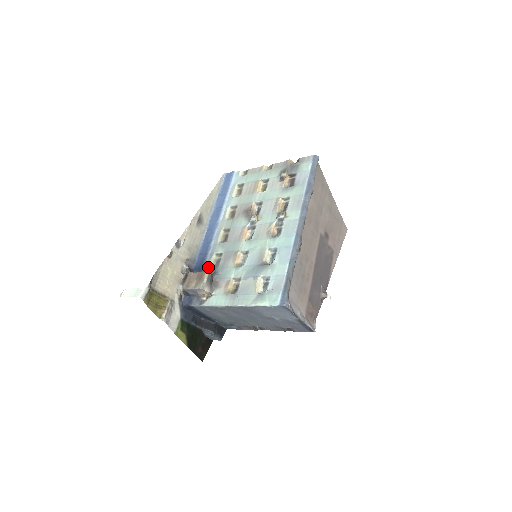
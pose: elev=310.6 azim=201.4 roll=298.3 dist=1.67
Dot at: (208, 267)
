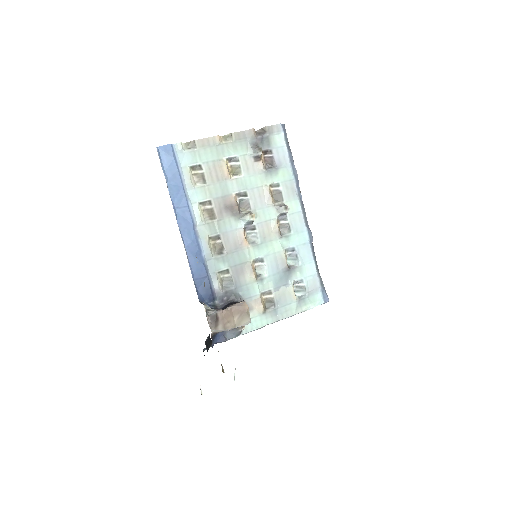
Dot at: (220, 292)
